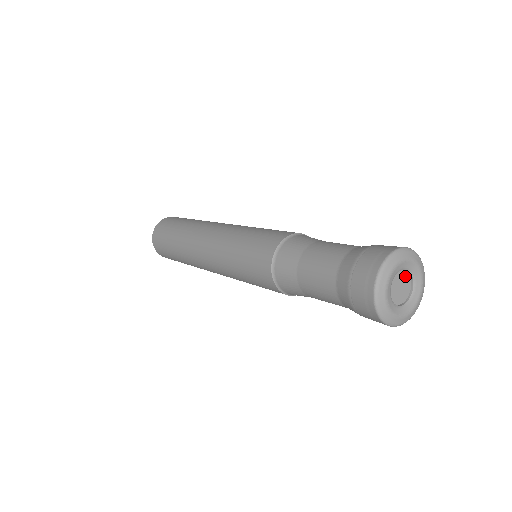
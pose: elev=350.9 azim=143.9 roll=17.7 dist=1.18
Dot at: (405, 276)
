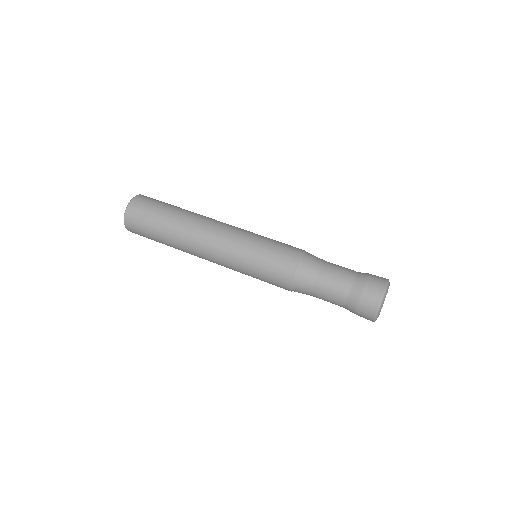
Dot at: occluded
